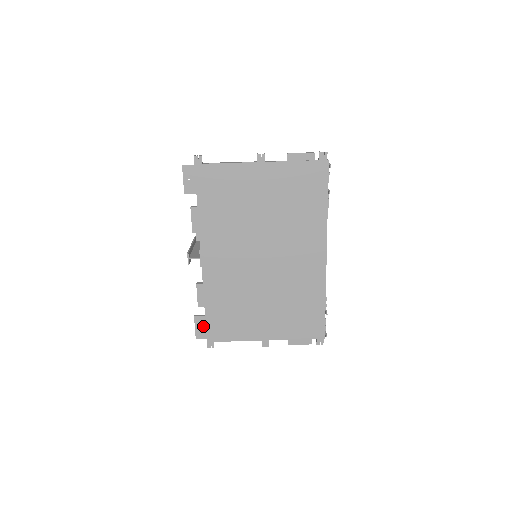
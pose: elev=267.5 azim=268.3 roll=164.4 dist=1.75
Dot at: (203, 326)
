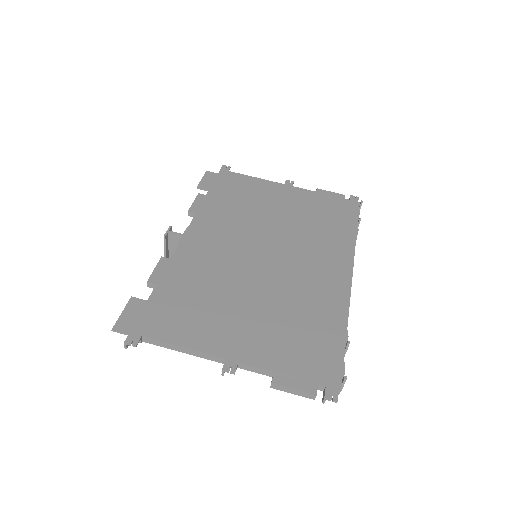
Dot at: (136, 314)
